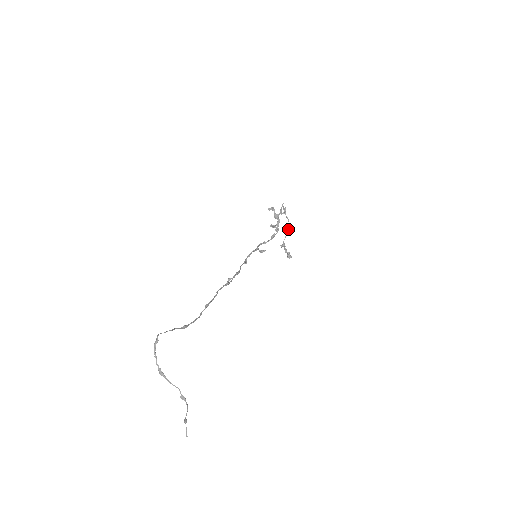
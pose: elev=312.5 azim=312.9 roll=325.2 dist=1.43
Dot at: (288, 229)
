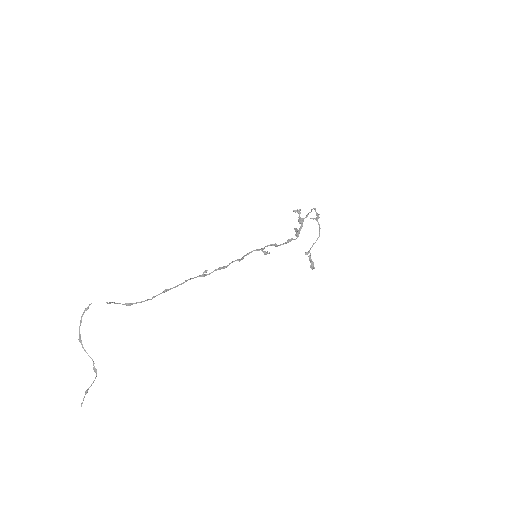
Dot at: (318, 237)
